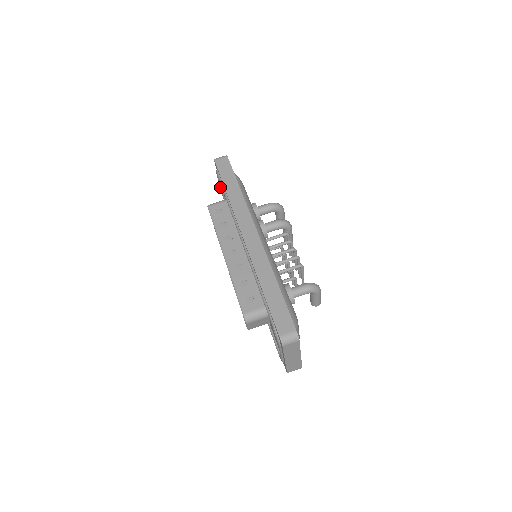
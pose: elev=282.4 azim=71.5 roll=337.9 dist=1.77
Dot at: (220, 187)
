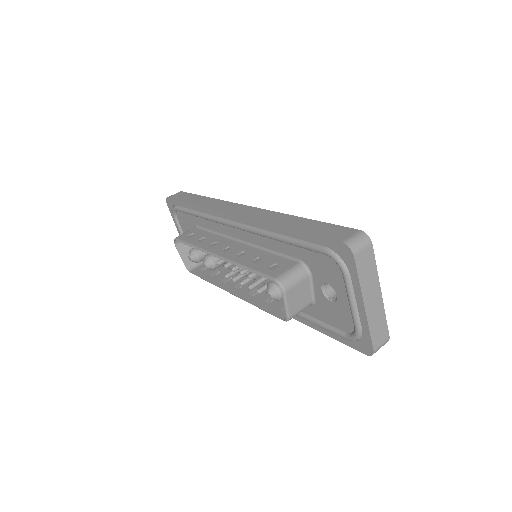
Dot at: occluded
